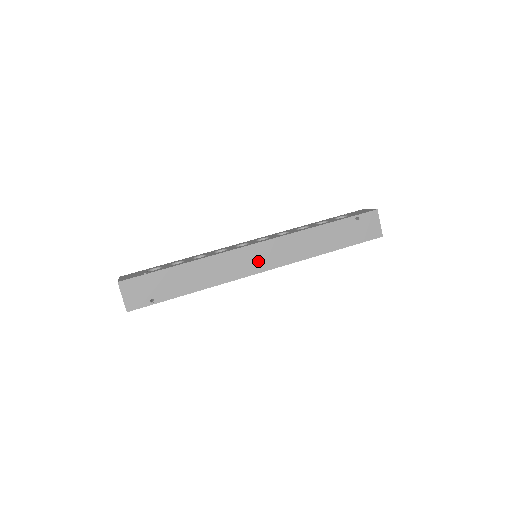
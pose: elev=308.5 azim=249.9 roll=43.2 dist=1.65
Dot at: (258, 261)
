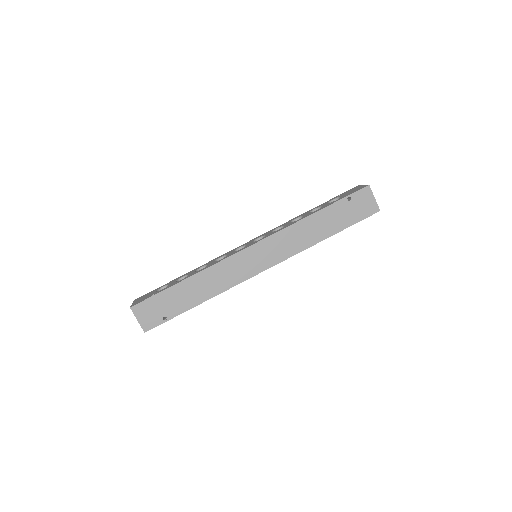
Dot at: (257, 262)
